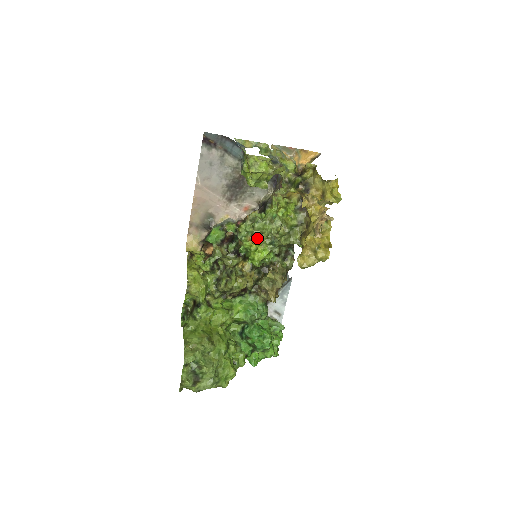
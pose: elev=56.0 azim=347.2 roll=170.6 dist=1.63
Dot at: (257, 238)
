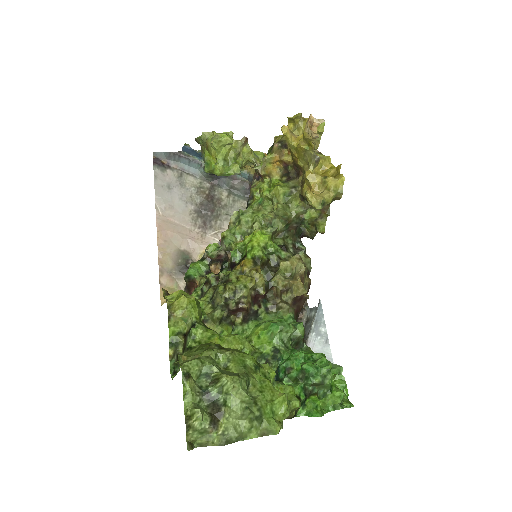
Dot at: occluded
